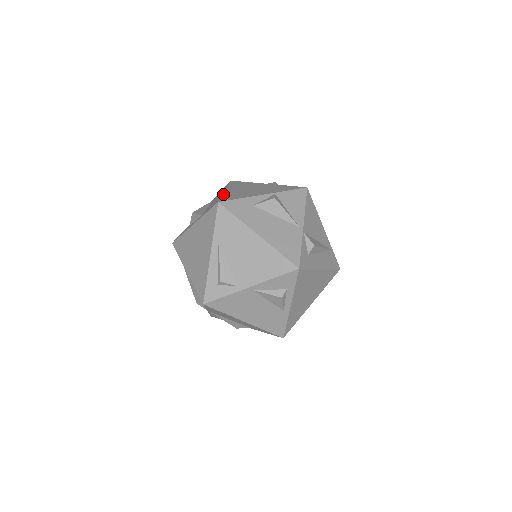
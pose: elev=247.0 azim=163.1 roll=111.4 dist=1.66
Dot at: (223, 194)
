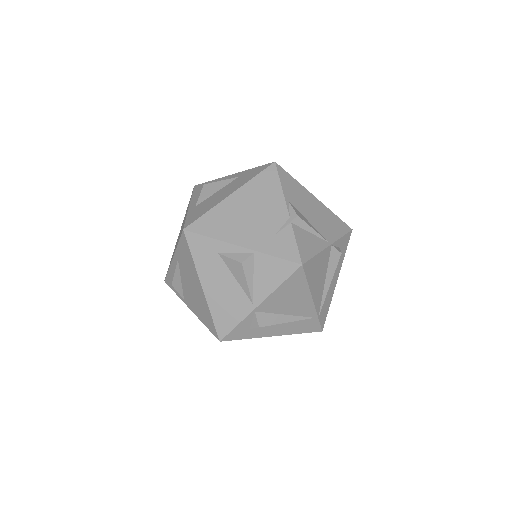
Dot at: (213, 208)
